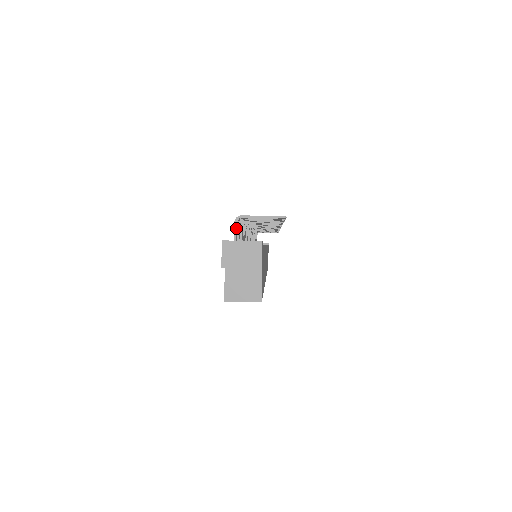
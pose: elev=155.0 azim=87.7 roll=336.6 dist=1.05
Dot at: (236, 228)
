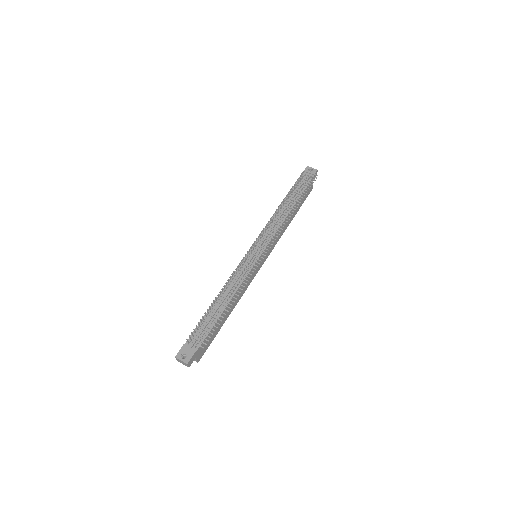
Dot at: (187, 341)
